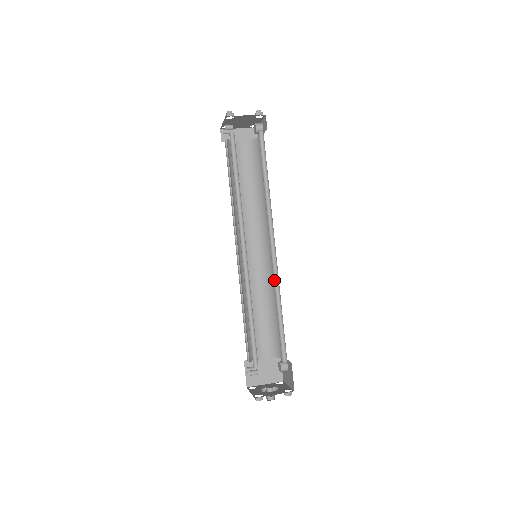
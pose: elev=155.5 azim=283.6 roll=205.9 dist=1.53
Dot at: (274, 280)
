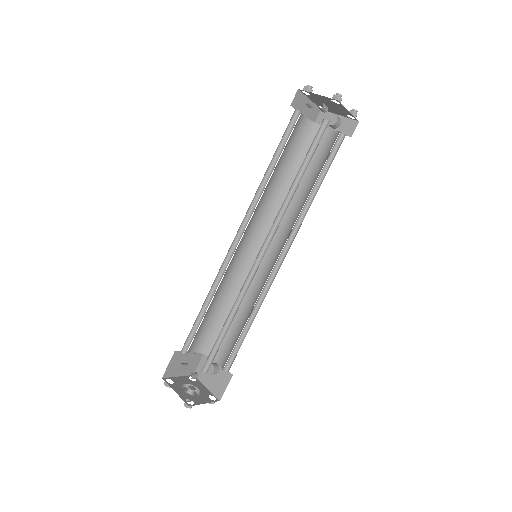
Dot at: (262, 291)
